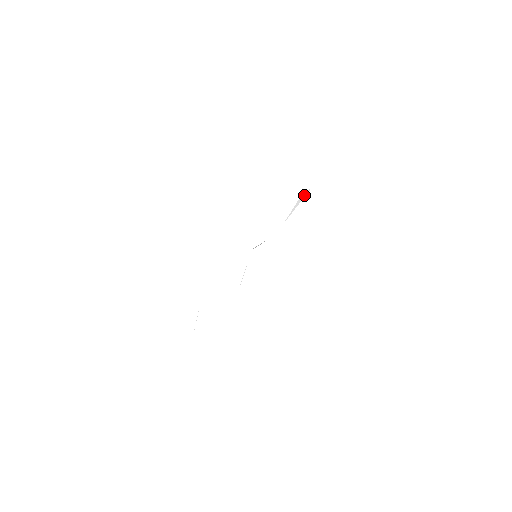
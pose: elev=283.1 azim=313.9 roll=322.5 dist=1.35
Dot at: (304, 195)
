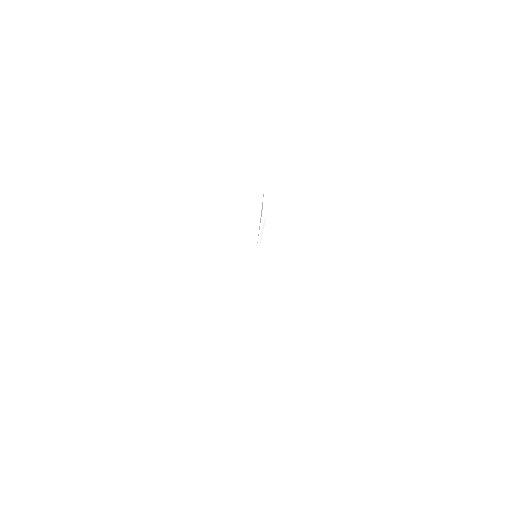
Dot at: (264, 221)
